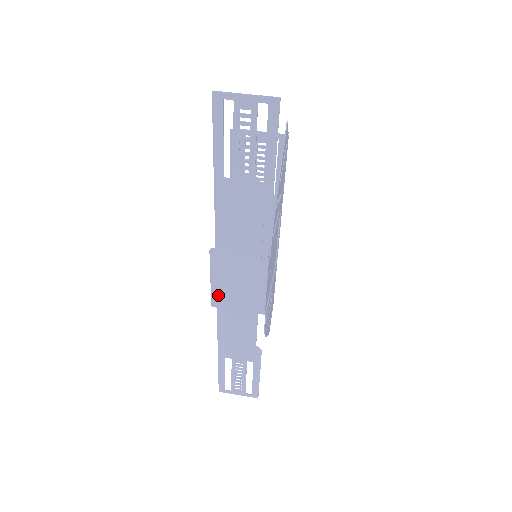
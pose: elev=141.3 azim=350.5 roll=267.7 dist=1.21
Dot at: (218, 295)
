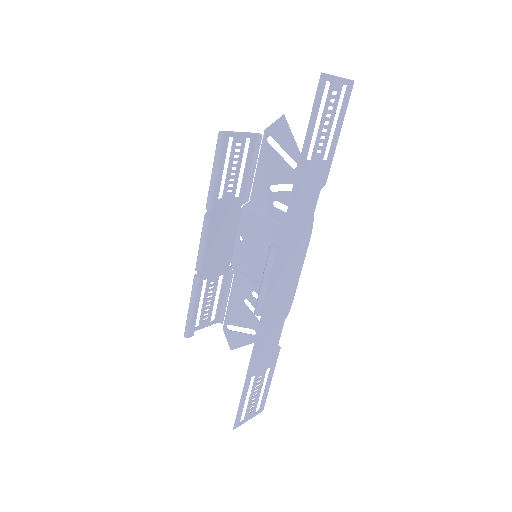
Dot at: (267, 299)
